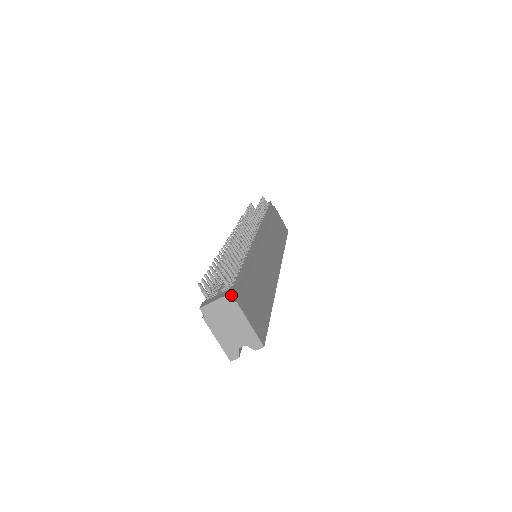
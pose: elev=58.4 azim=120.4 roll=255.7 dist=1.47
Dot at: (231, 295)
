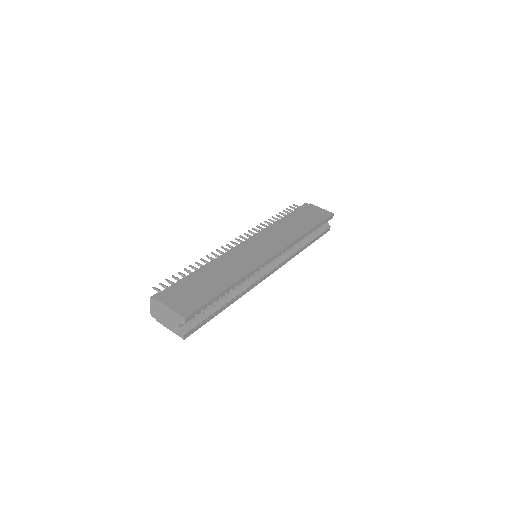
Dot at: (154, 297)
